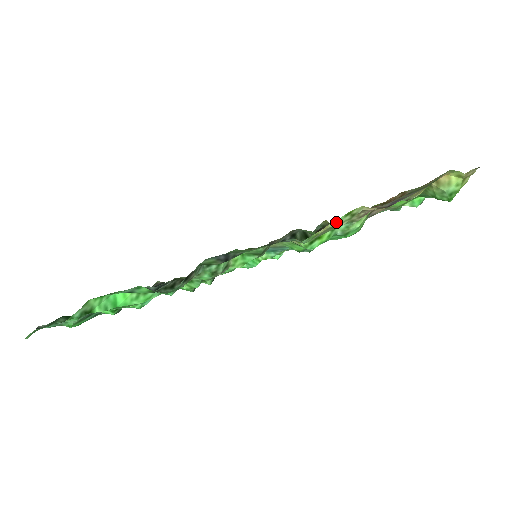
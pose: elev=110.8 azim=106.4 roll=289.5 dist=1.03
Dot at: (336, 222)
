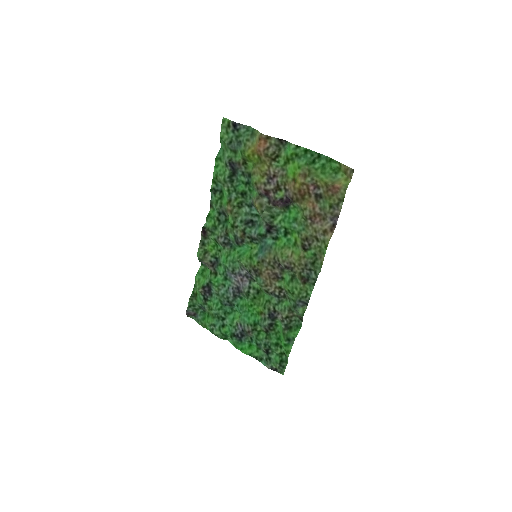
Dot at: (324, 253)
